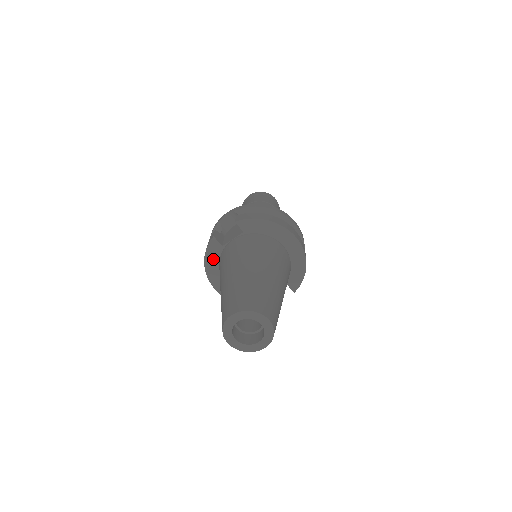
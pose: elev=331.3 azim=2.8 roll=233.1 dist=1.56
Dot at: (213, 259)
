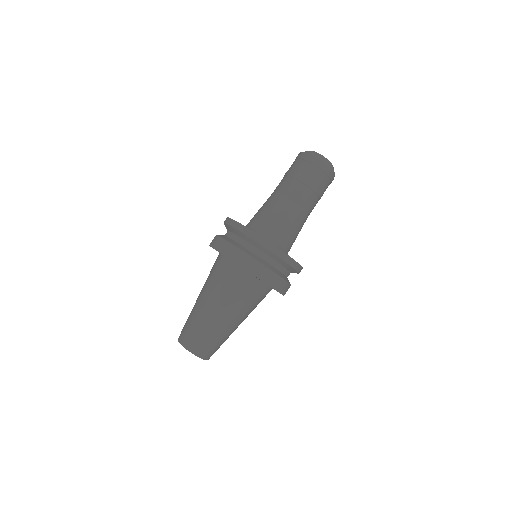
Dot at: occluded
